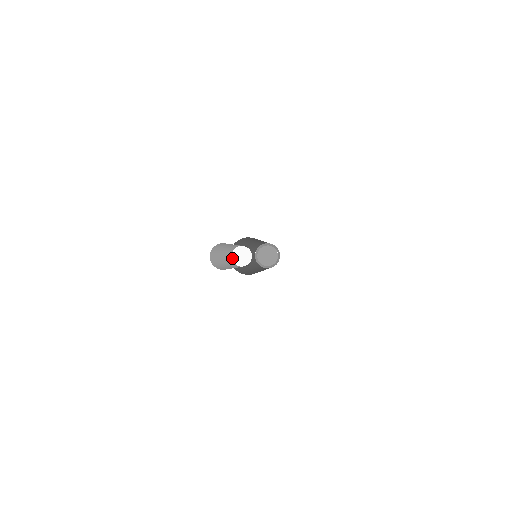
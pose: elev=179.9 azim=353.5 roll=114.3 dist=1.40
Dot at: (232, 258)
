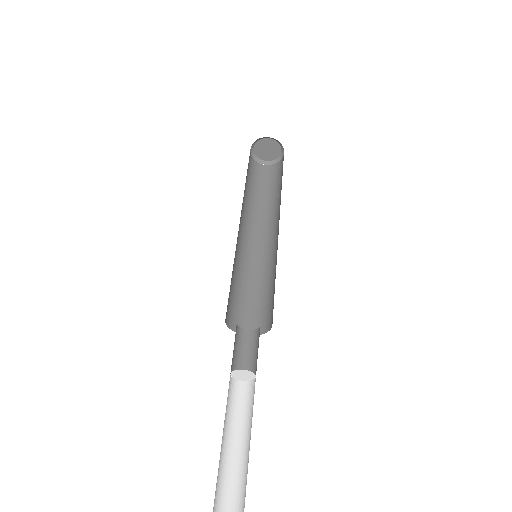
Dot at: occluded
